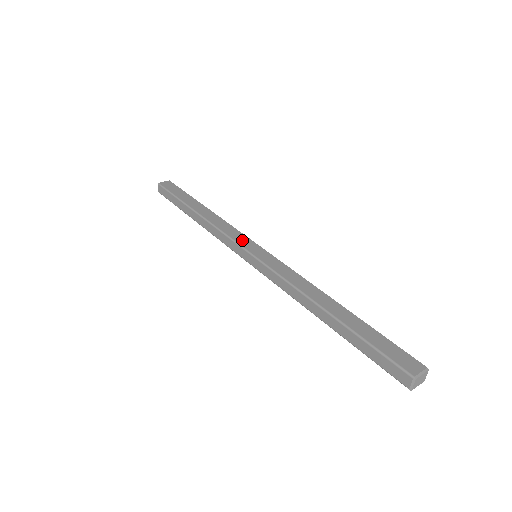
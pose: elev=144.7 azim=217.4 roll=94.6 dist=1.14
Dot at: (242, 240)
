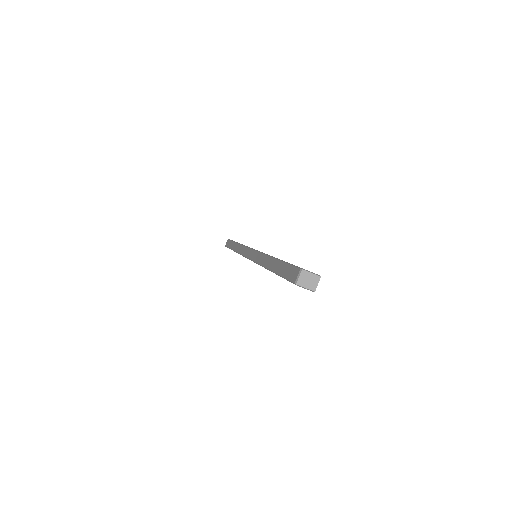
Dot at: occluded
